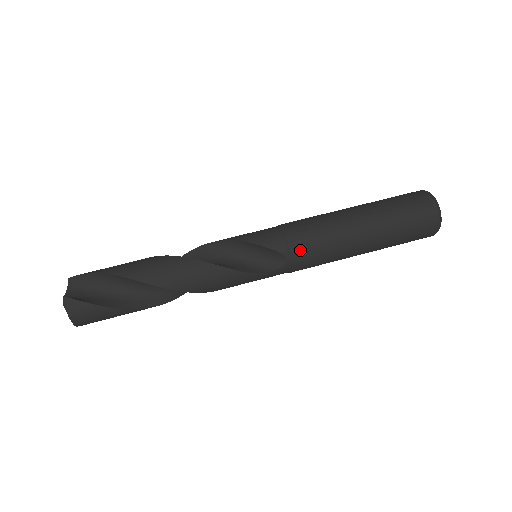
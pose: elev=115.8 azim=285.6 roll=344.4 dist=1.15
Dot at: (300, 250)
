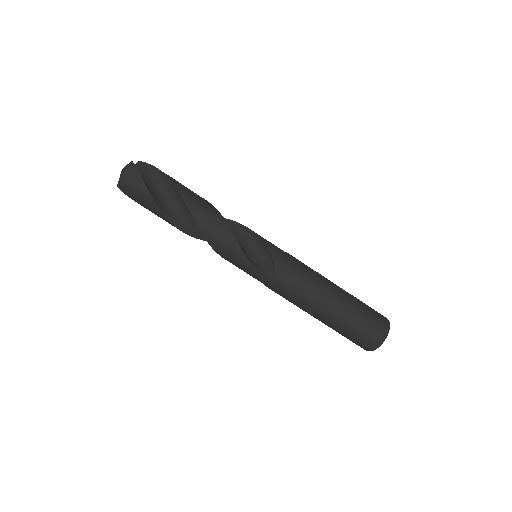
Dot at: (287, 273)
